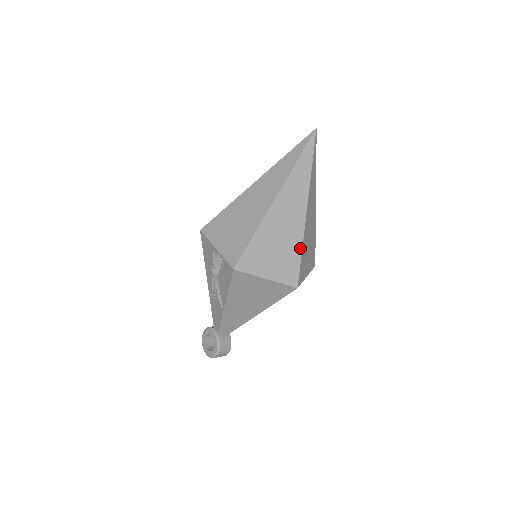
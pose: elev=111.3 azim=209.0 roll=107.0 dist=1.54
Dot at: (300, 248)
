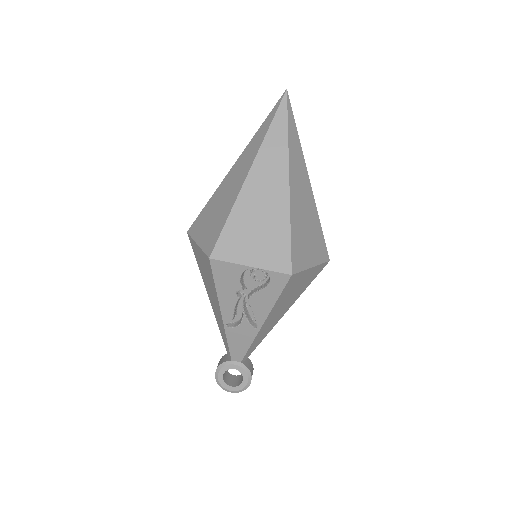
Dot at: (318, 220)
